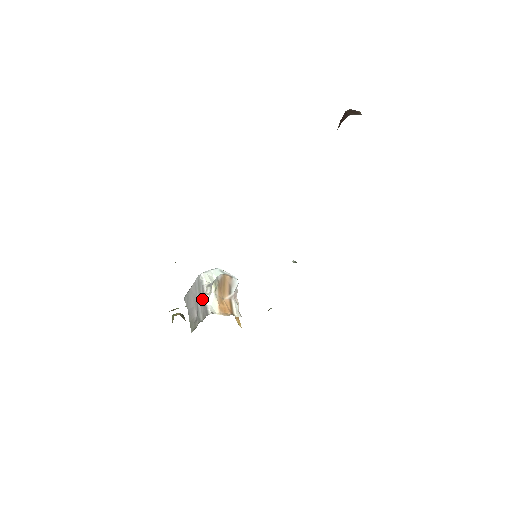
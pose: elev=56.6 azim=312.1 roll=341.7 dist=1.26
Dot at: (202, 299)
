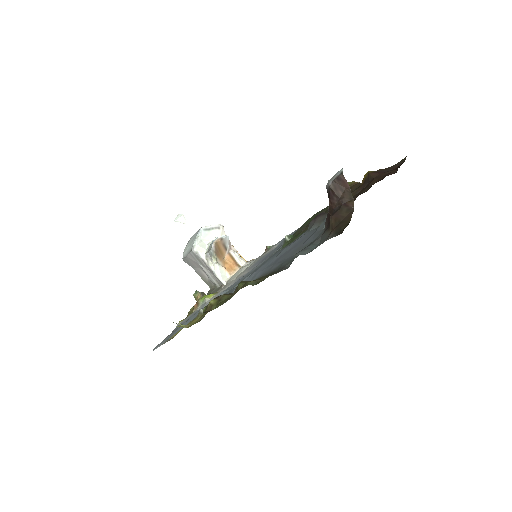
Dot at: (207, 268)
